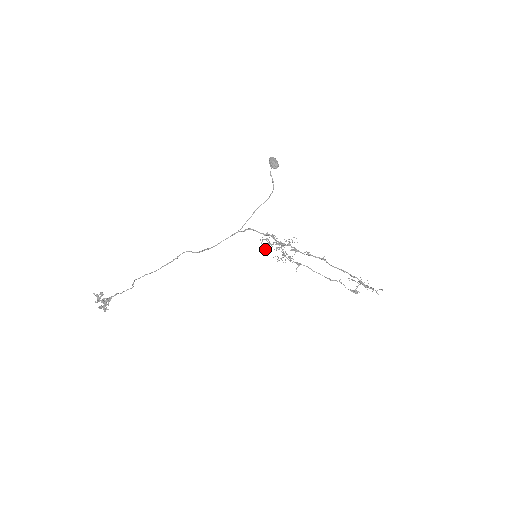
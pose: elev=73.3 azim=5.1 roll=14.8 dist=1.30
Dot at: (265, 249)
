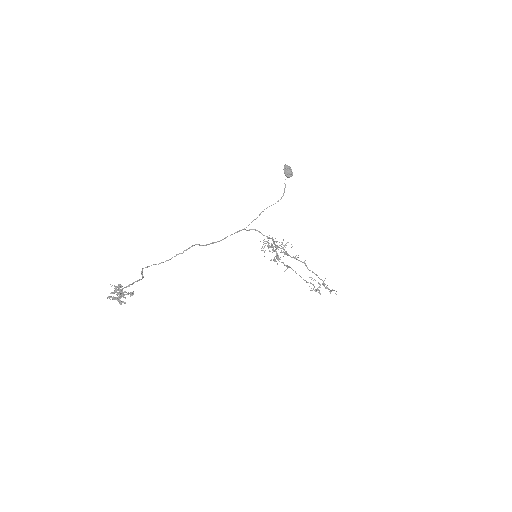
Dot at: occluded
